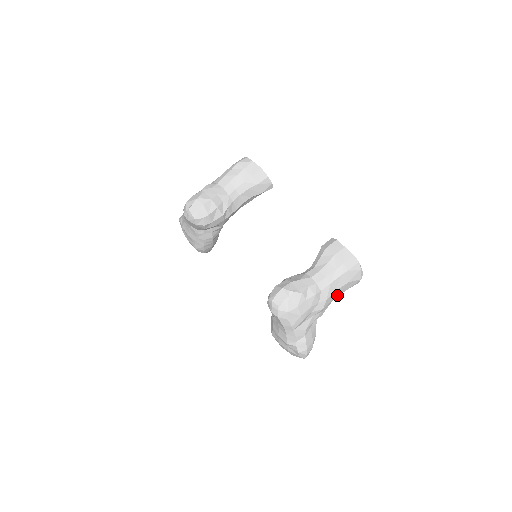
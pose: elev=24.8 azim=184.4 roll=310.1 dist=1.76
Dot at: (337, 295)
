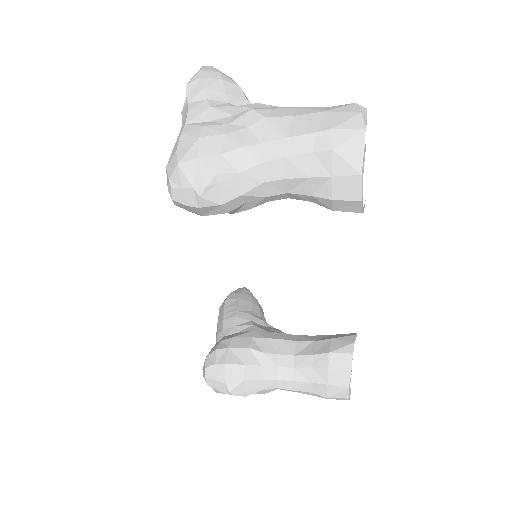
Dot at: occluded
